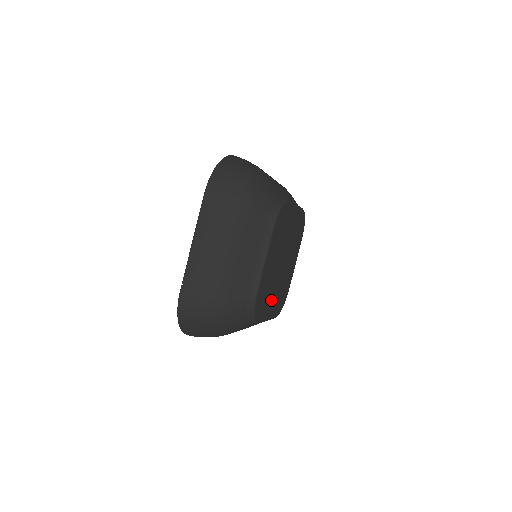
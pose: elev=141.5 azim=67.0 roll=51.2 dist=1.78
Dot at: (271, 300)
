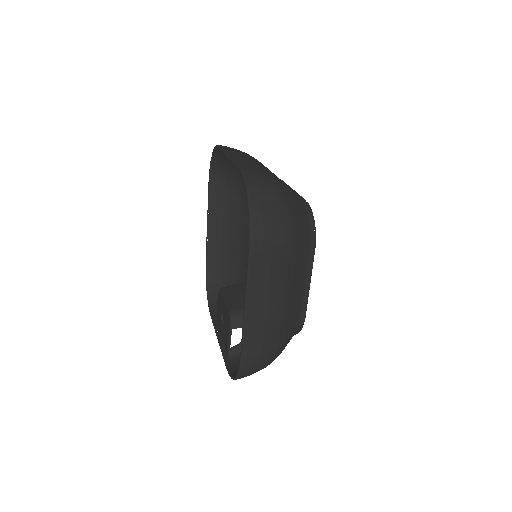
Dot at: occluded
